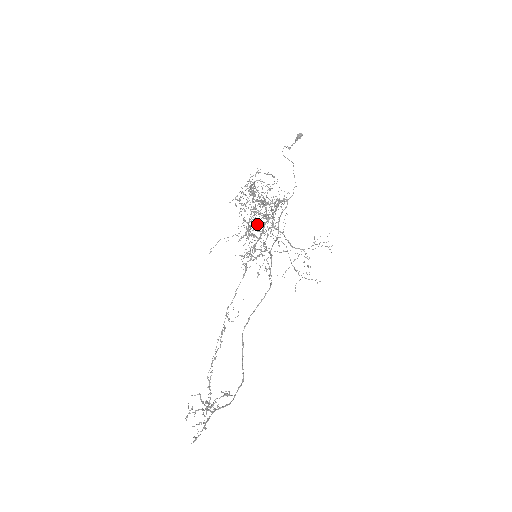
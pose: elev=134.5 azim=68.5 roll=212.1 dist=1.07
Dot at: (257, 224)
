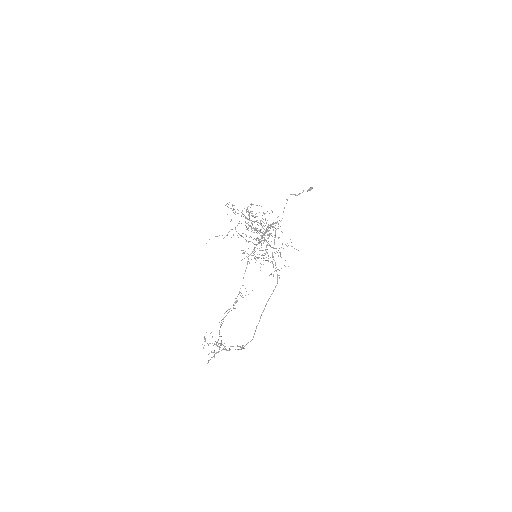
Dot at: occluded
